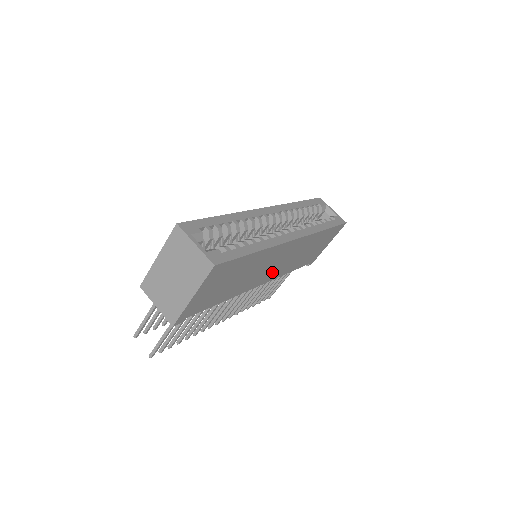
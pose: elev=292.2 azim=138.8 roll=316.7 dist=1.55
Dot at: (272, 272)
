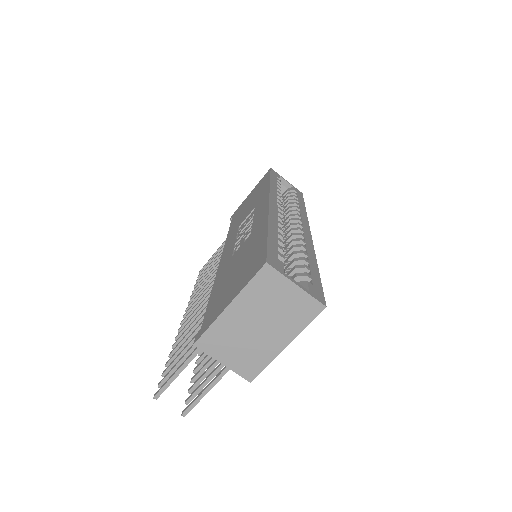
Dot at: occluded
